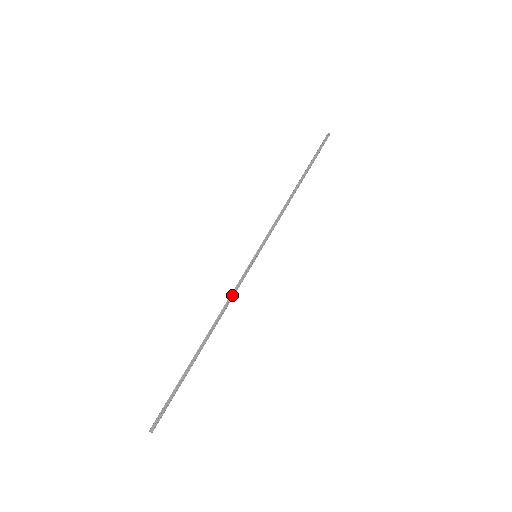
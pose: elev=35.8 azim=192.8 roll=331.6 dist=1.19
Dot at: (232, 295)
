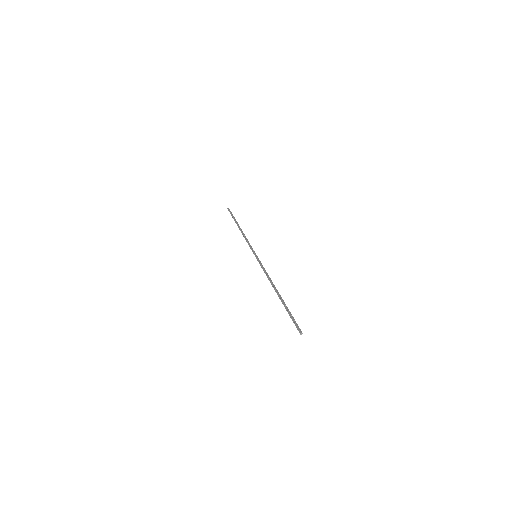
Dot at: (266, 272)
